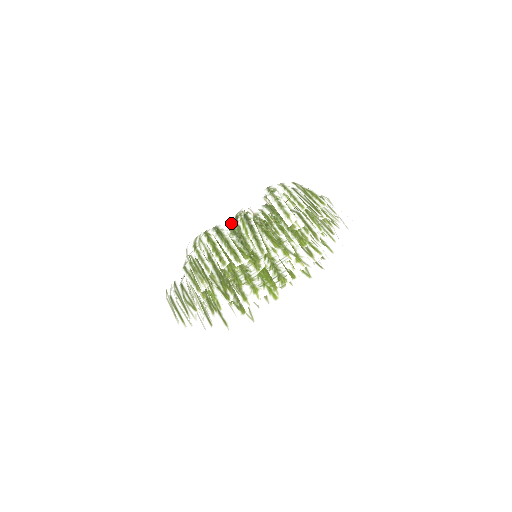
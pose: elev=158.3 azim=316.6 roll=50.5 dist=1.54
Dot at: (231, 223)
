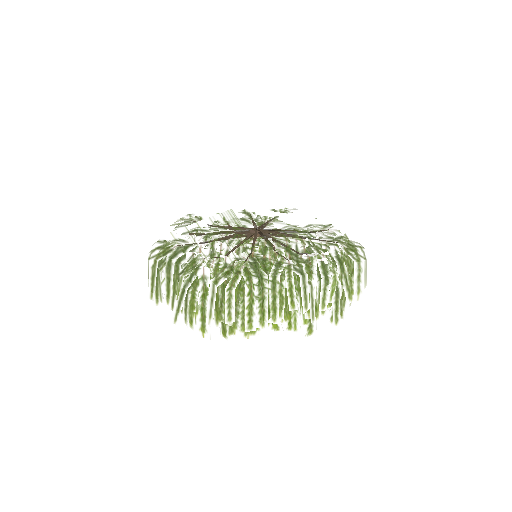
Dot at: (190, 259)
